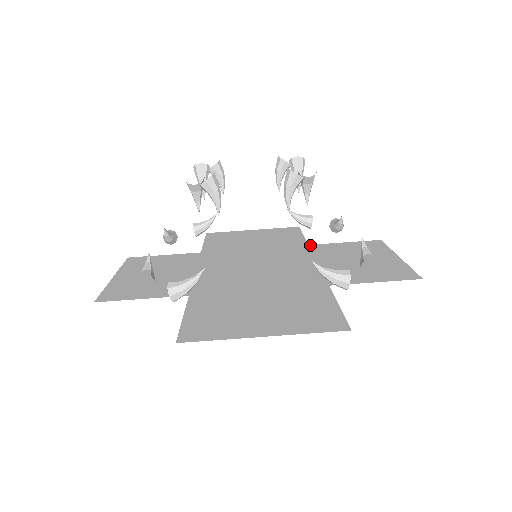
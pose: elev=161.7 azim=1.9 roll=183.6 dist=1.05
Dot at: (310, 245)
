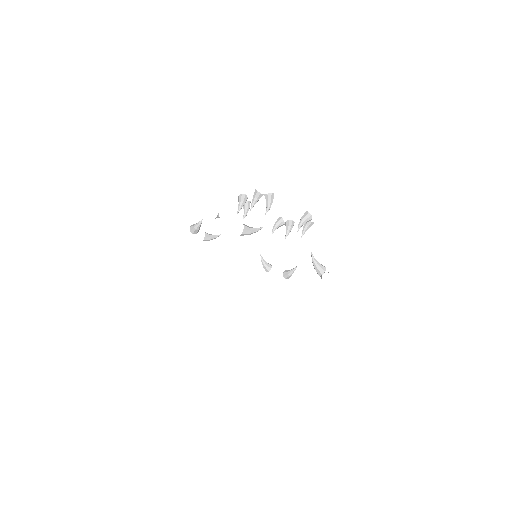
Dot at: occluded
